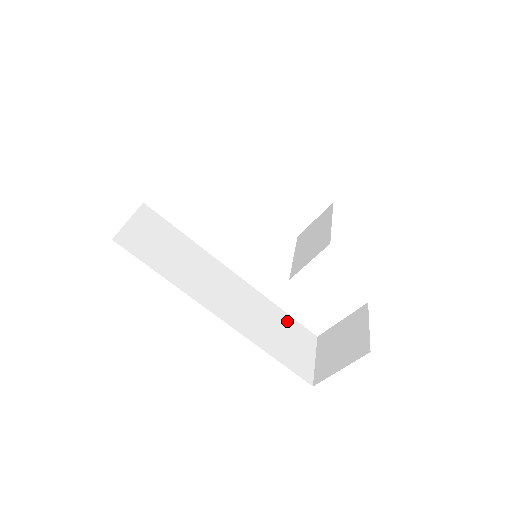
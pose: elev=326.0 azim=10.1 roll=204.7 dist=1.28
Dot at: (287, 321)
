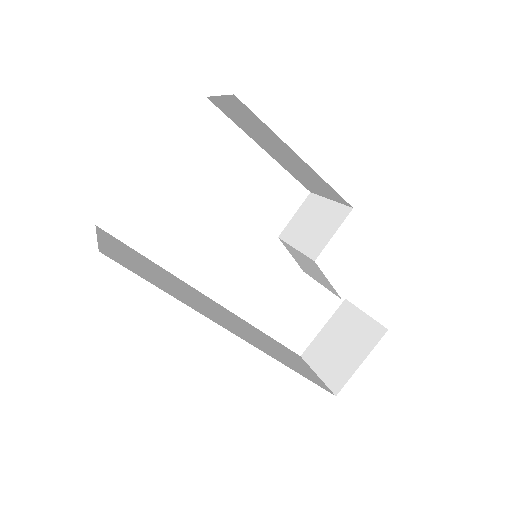
Dot at: (275, 342)
